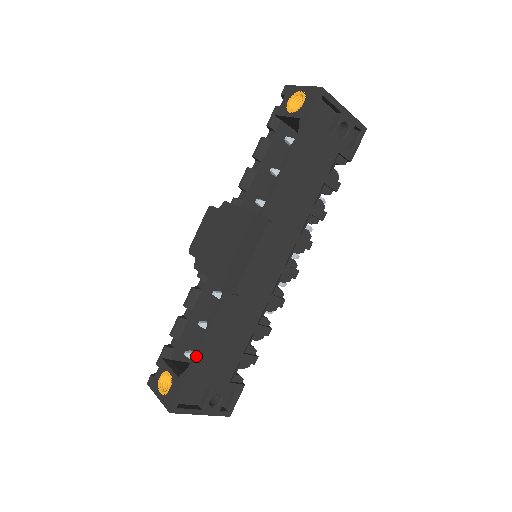
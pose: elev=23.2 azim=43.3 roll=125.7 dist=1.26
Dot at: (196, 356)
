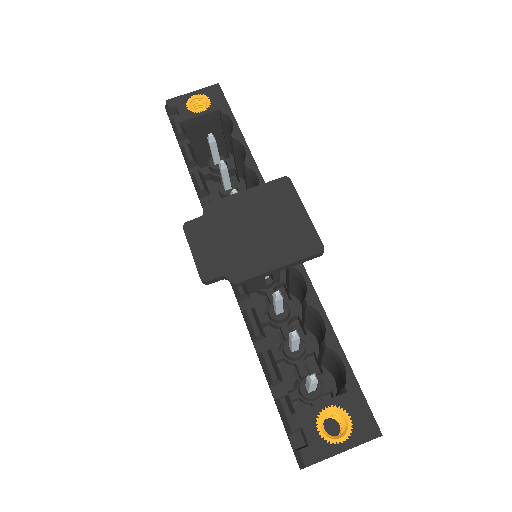
Dot at: (341, 348)
